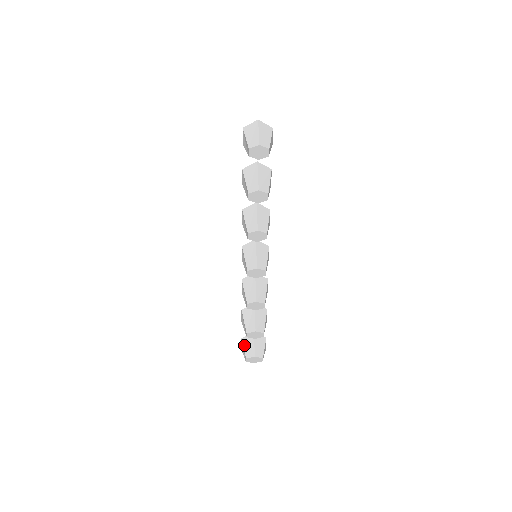
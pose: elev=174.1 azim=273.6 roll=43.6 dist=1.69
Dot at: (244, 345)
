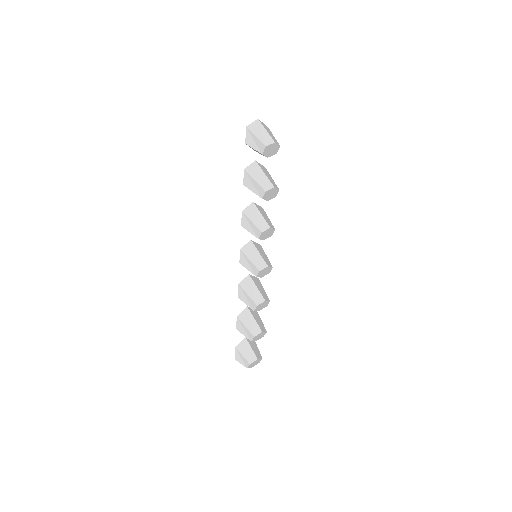
Dot at: (242, 352)
